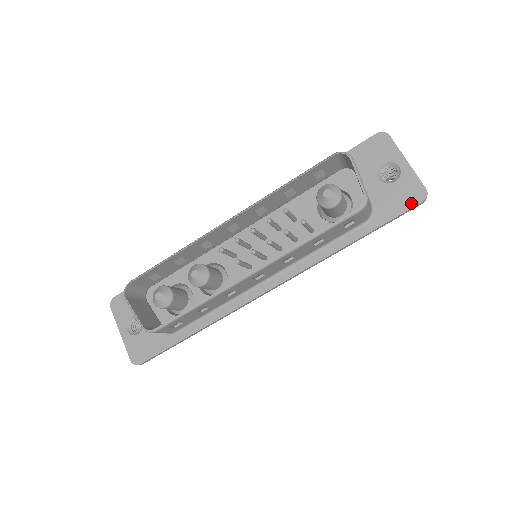
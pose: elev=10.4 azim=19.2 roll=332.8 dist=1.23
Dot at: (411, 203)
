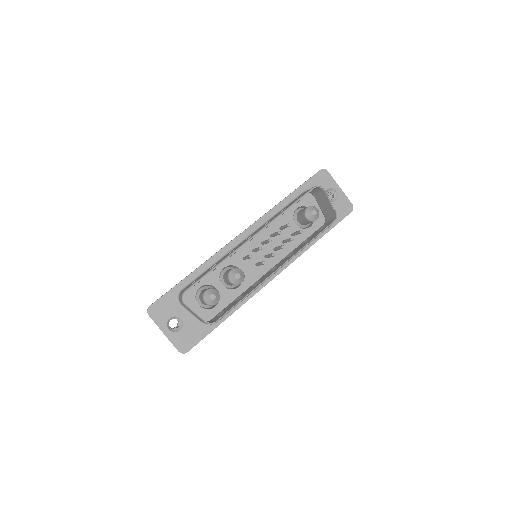
Dot at: (346, 213)
